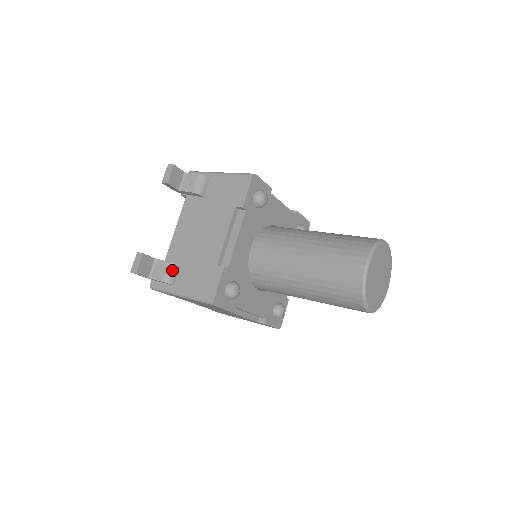
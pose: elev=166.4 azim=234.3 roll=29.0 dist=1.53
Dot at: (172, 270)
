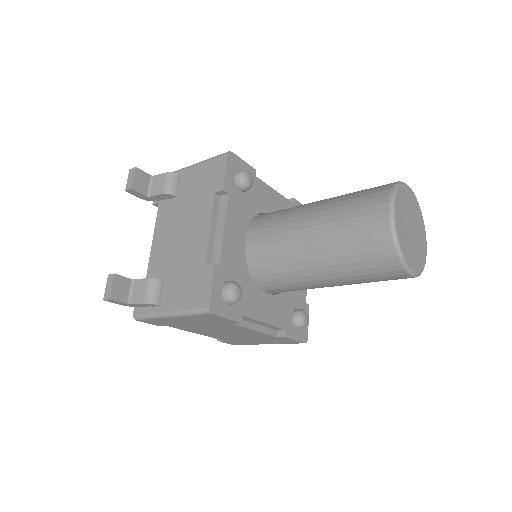
Dot at: (154, 287)
